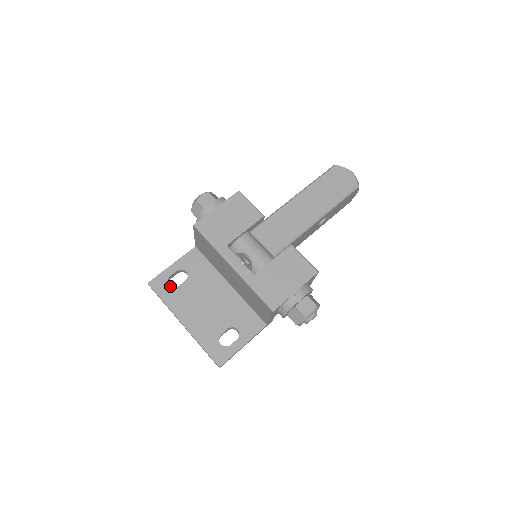
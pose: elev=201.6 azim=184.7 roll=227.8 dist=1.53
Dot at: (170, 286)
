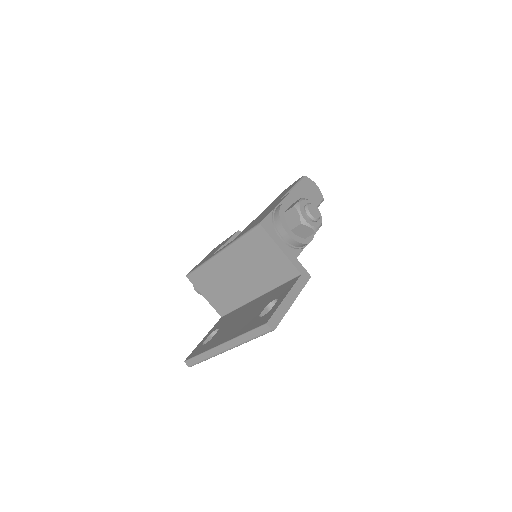
Dot at: (204, 345)
